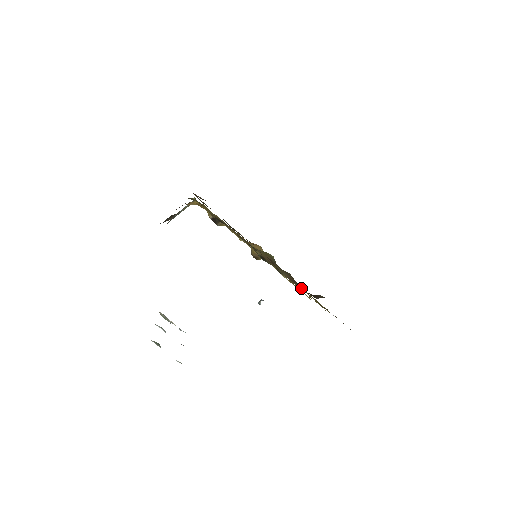
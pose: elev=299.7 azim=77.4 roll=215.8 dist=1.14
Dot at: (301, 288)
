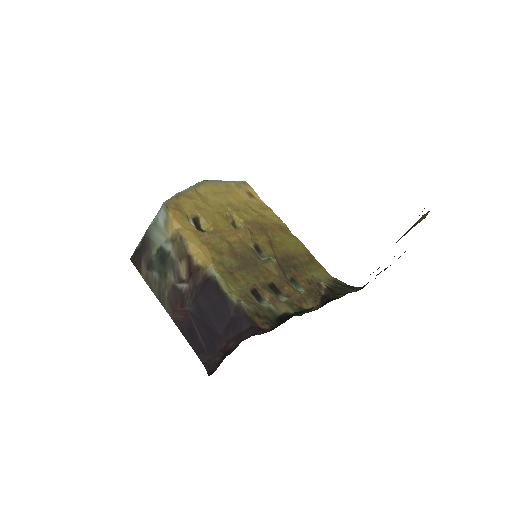
Dot at: (314, 296)
